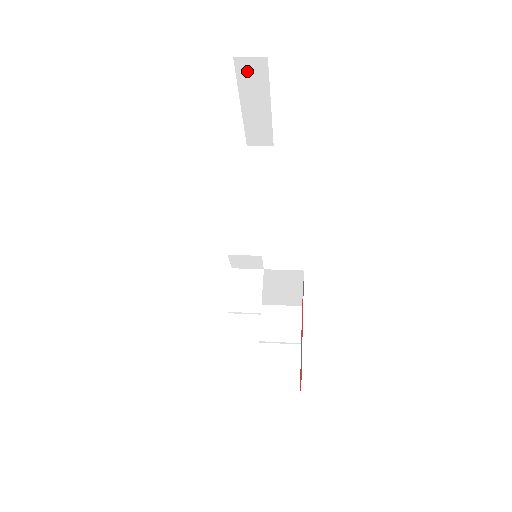
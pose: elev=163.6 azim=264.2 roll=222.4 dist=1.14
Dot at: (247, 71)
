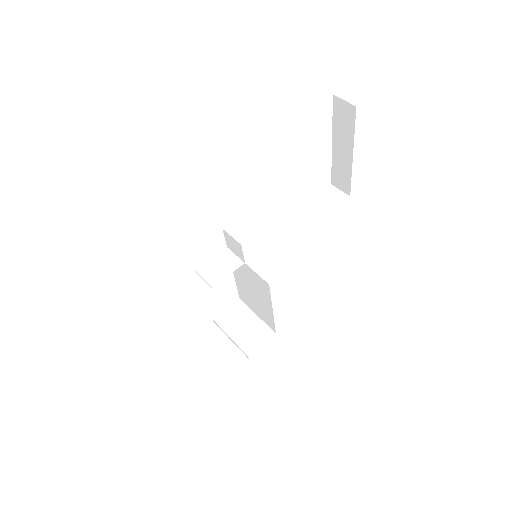
Dot at: (341, 112)
